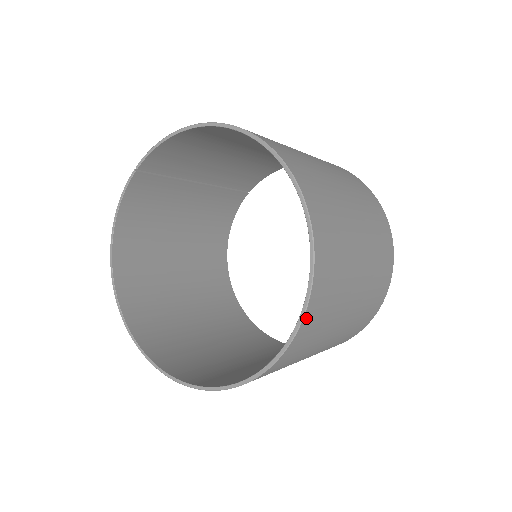
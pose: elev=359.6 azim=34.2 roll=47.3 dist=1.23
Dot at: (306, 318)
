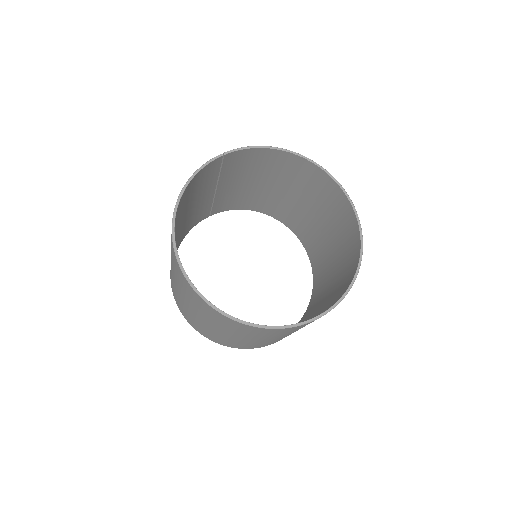
Dot at: (349, 289)
